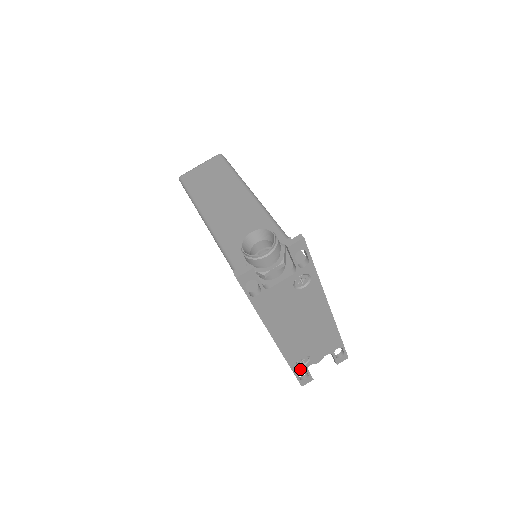
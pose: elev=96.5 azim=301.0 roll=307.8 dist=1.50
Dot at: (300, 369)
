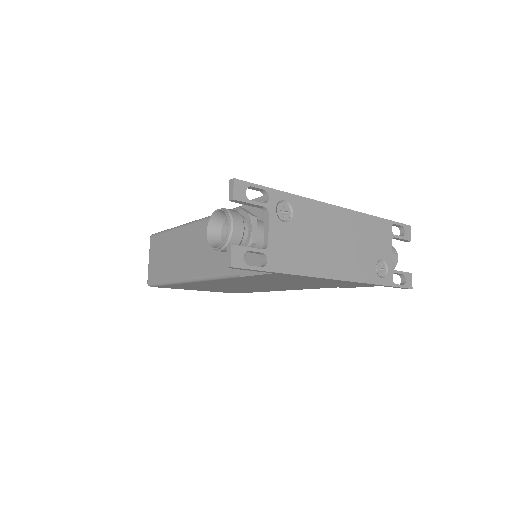
Dot at: (389, 277)
